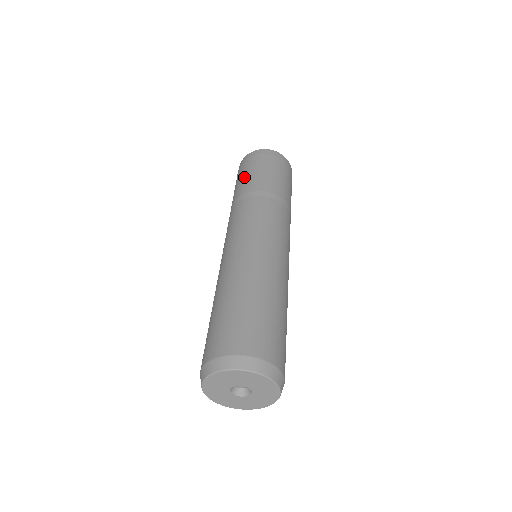
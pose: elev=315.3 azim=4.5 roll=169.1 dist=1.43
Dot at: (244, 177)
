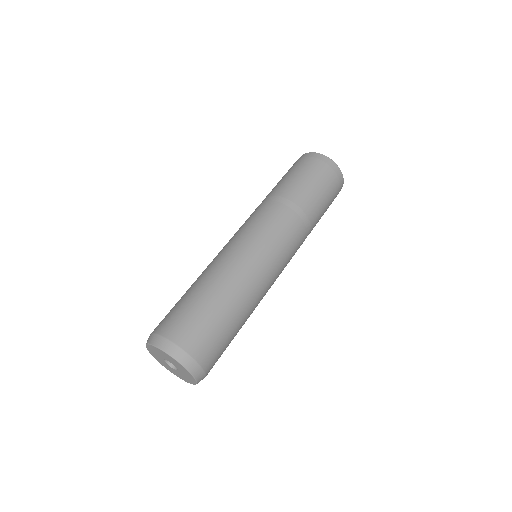
Dot at: (310, 184)
